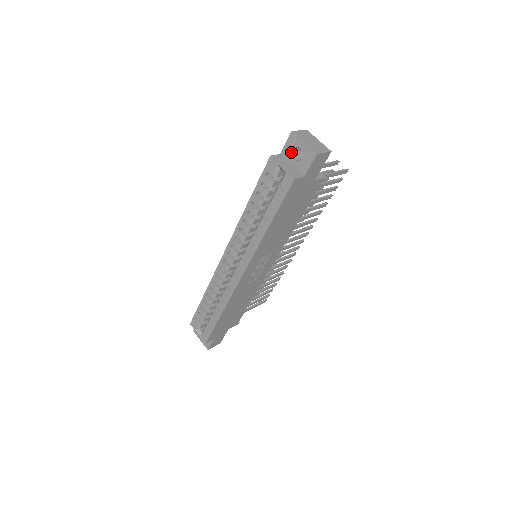
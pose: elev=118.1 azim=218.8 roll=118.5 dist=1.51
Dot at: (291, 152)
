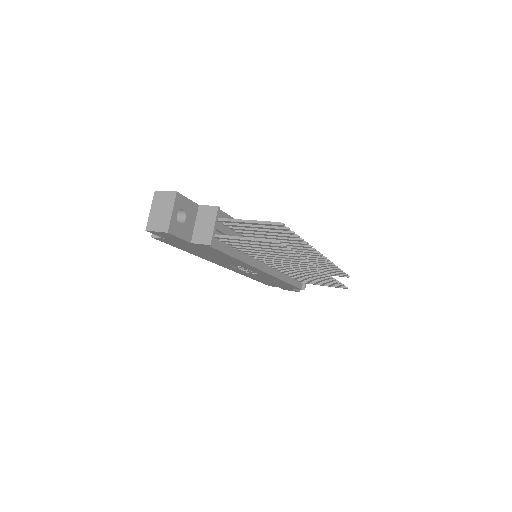
Dot at: occluded
